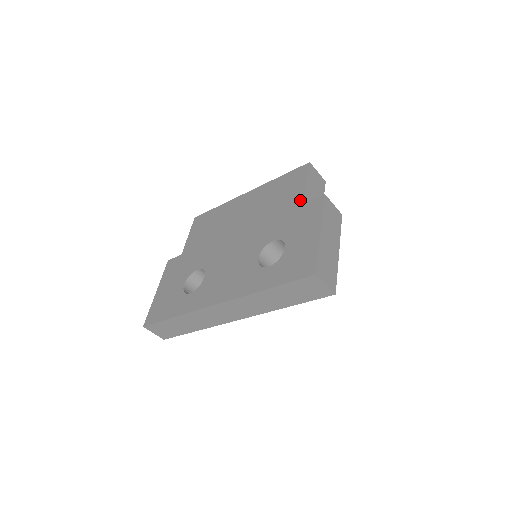
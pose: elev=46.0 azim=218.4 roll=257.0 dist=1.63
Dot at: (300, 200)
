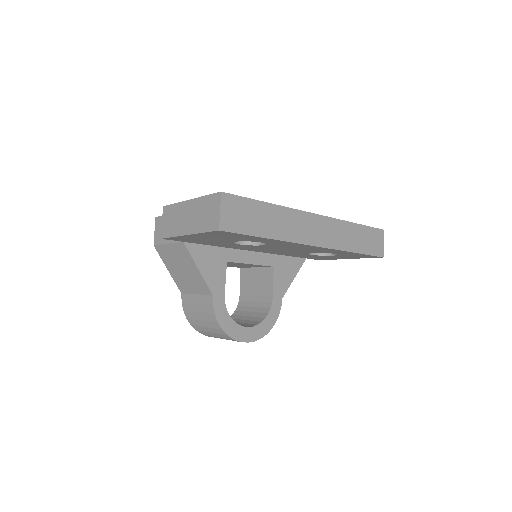
Dot at: occluded
